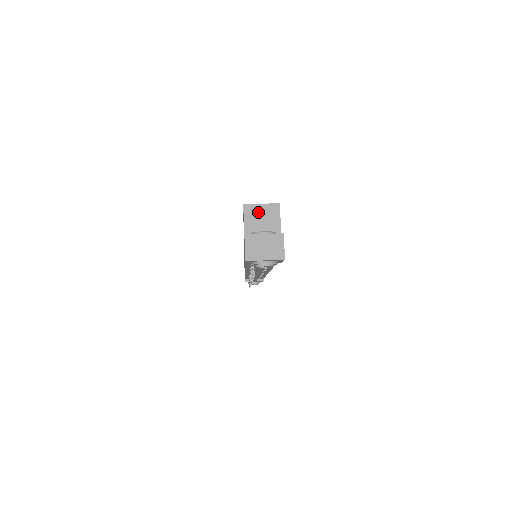
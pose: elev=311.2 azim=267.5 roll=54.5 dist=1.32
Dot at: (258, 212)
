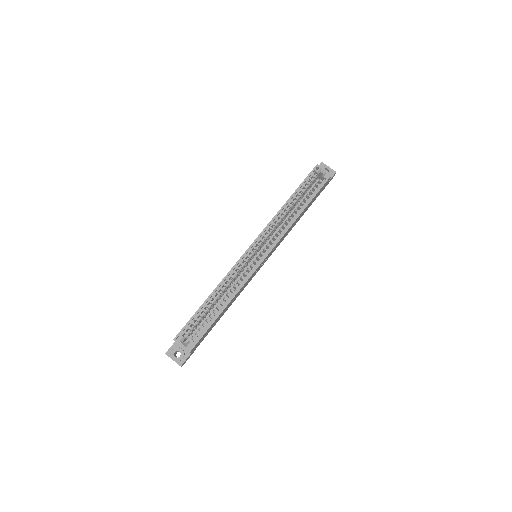
Dot at: (180, 345)
